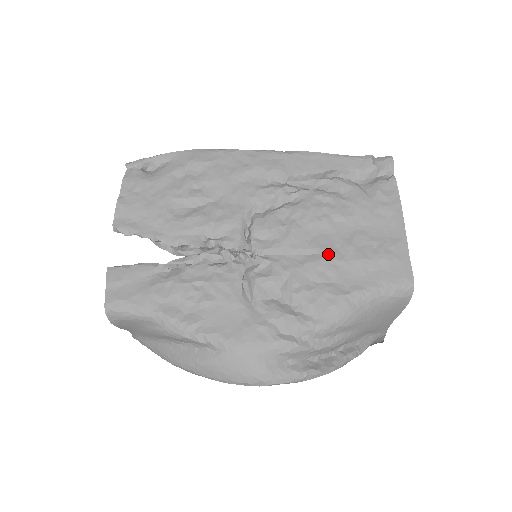
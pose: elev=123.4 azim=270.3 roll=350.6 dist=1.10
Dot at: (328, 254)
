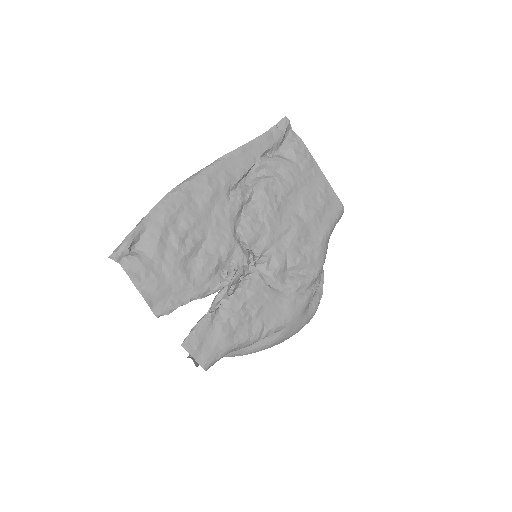
Dot at: (298, 224)
